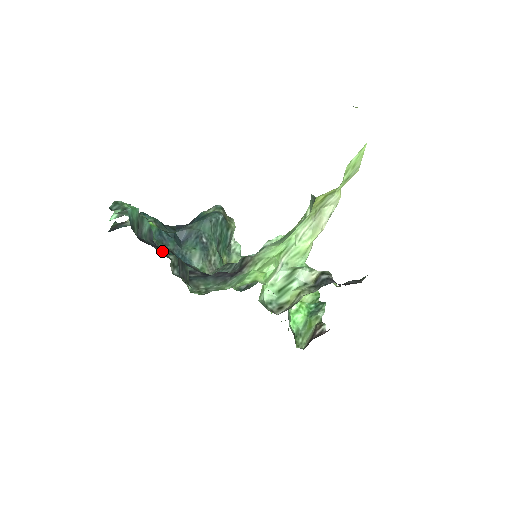
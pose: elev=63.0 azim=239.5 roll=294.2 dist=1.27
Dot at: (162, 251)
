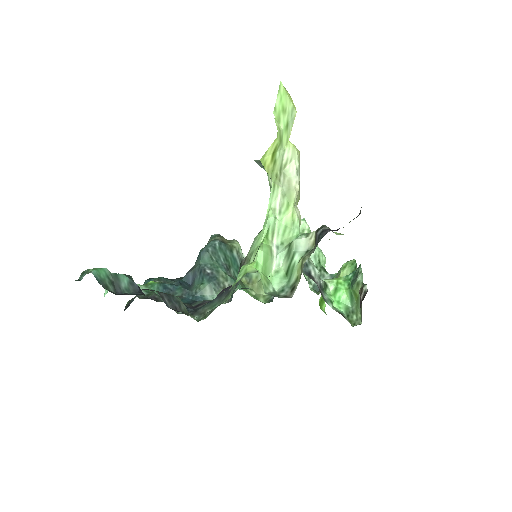
Dot at: occluded
